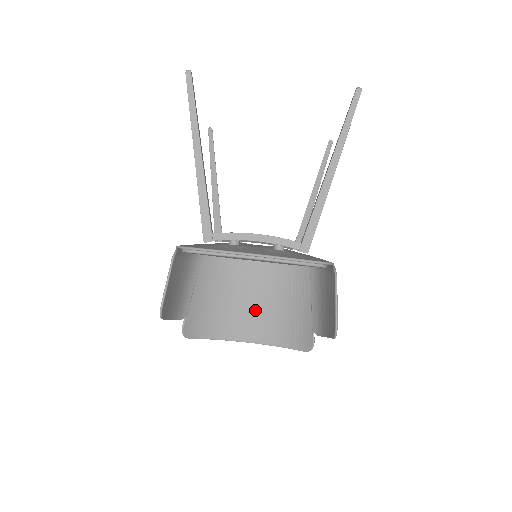
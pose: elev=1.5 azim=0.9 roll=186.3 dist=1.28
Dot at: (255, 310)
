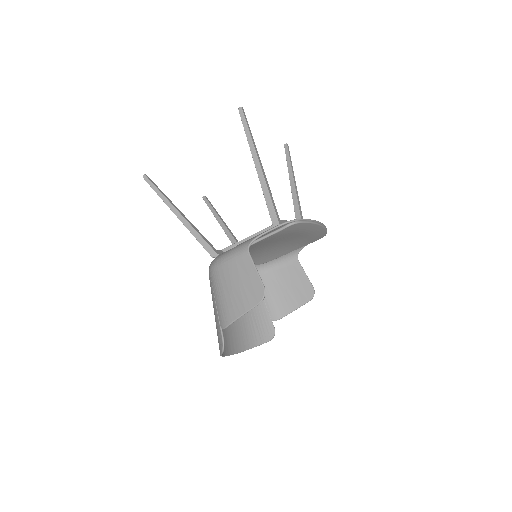
Dot at: occluded
